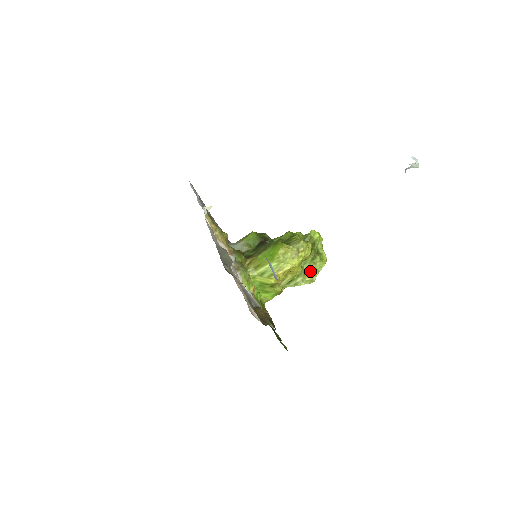
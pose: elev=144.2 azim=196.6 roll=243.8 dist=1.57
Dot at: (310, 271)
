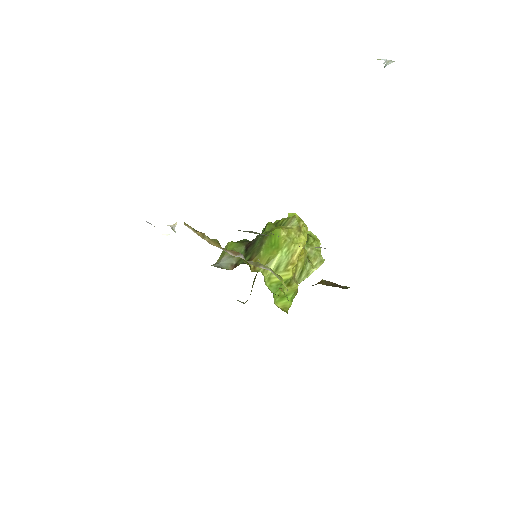
Dot at: (311, 255)
